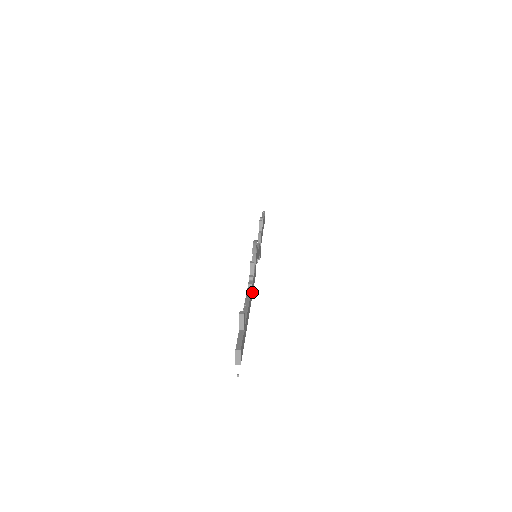
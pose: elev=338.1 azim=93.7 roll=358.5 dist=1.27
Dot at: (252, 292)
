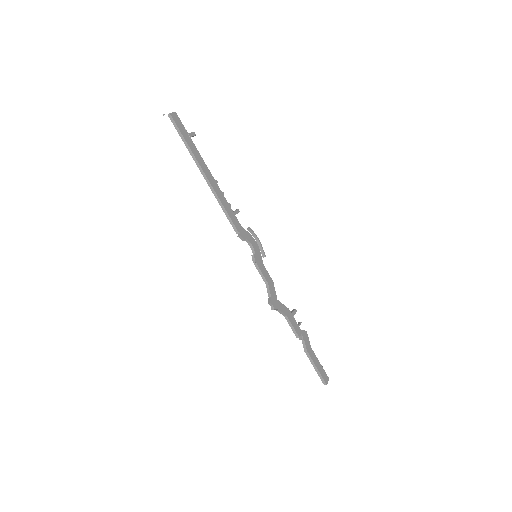
Dot at: (221, 199)
